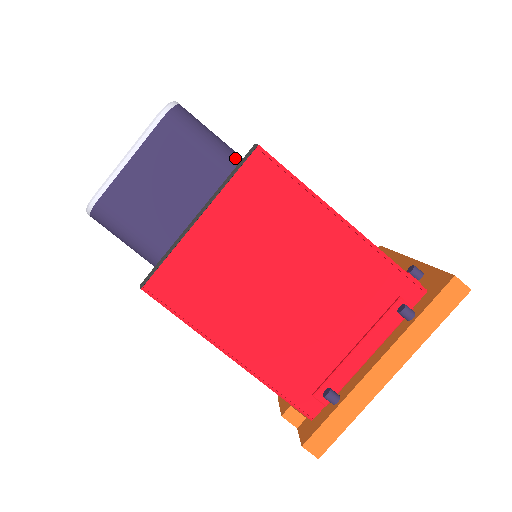
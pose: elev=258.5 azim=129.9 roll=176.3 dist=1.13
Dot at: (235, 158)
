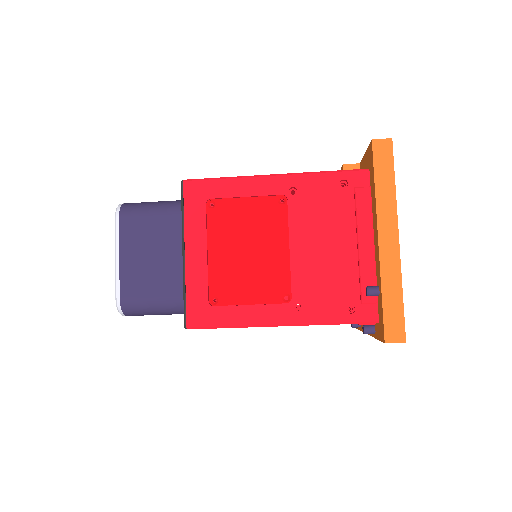
Dot at: (182, 308)
